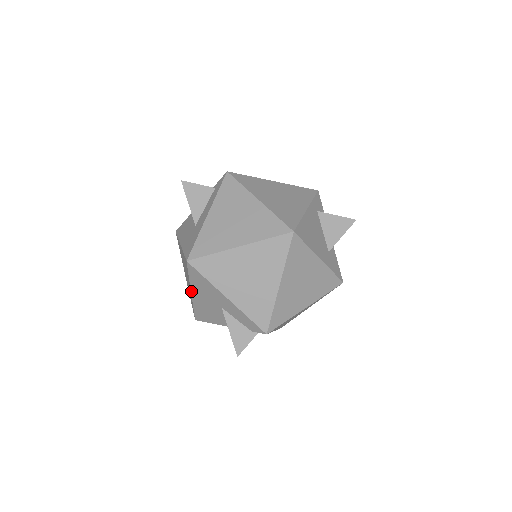
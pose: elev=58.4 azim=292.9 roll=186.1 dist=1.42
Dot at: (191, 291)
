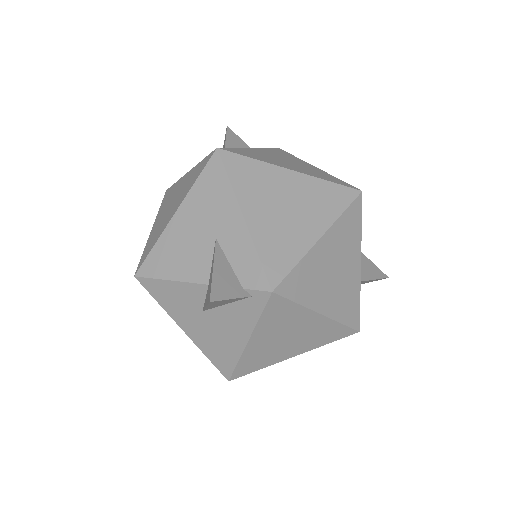
Dot at: (178, 209)
